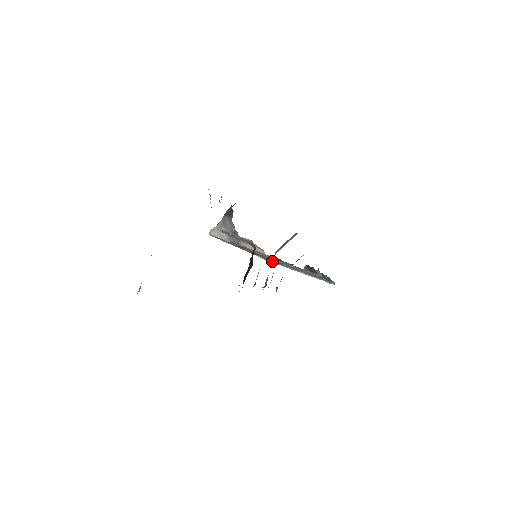
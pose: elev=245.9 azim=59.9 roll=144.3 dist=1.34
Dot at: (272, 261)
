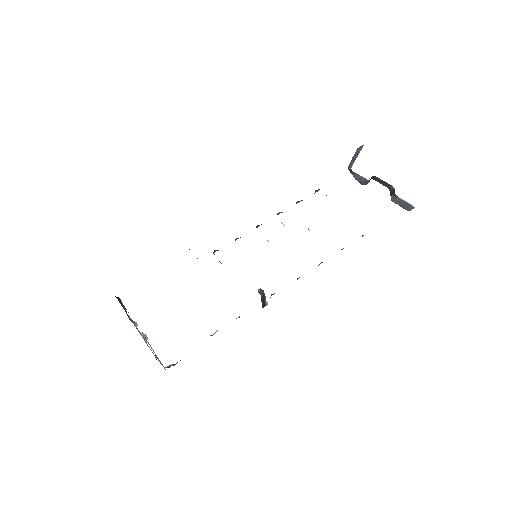
Dot at: occluded
